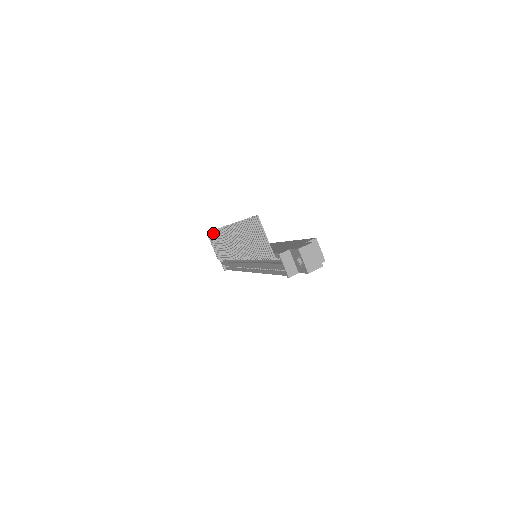
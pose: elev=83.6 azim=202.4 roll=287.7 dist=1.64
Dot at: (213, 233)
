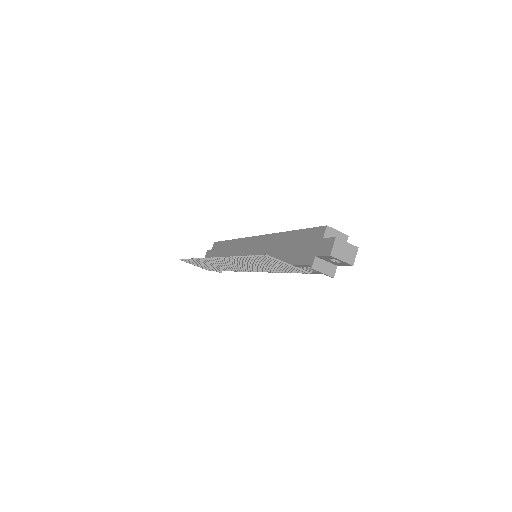
Dot at: occluded
